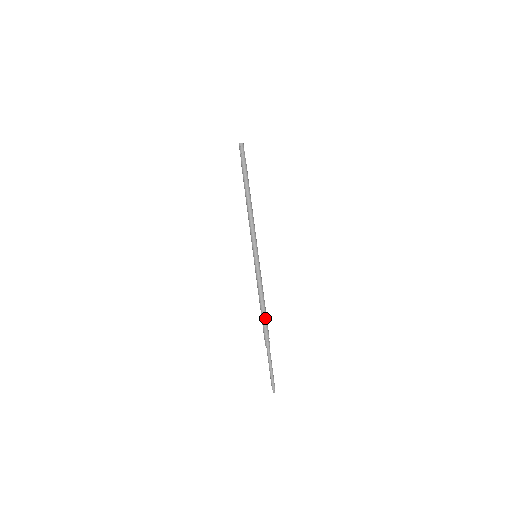
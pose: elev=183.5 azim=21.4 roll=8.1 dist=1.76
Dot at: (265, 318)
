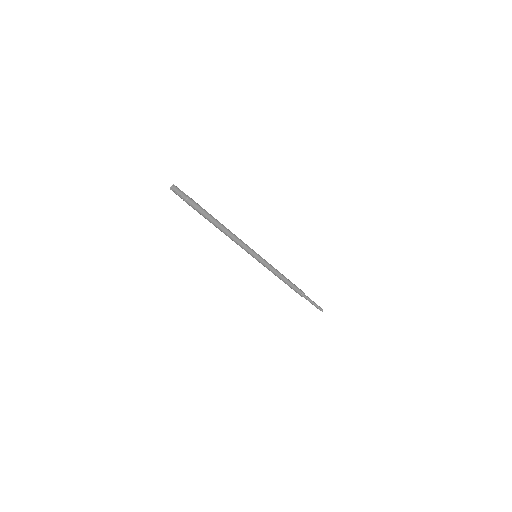
Dot at: (292, 284)
